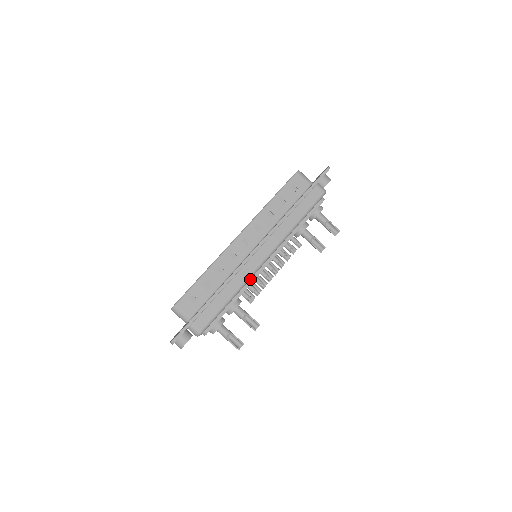
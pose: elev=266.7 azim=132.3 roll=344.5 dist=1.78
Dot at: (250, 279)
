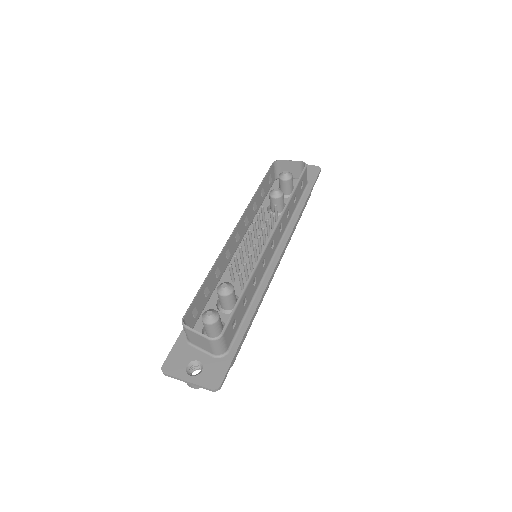
Dot at: occluded
